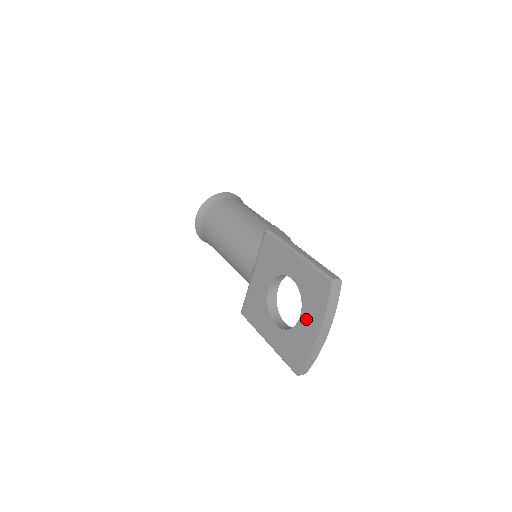
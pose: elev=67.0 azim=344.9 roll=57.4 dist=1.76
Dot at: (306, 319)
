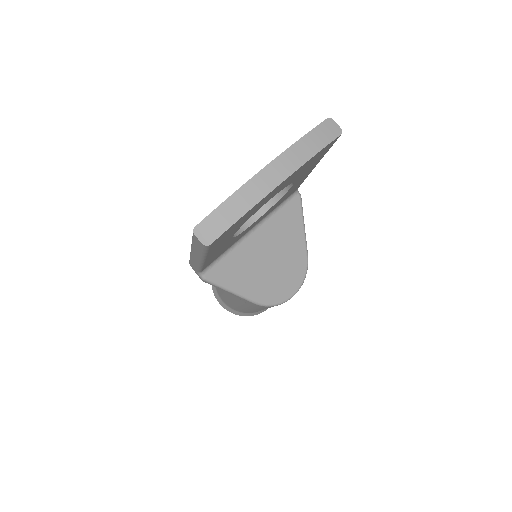
Dot at: occluded
